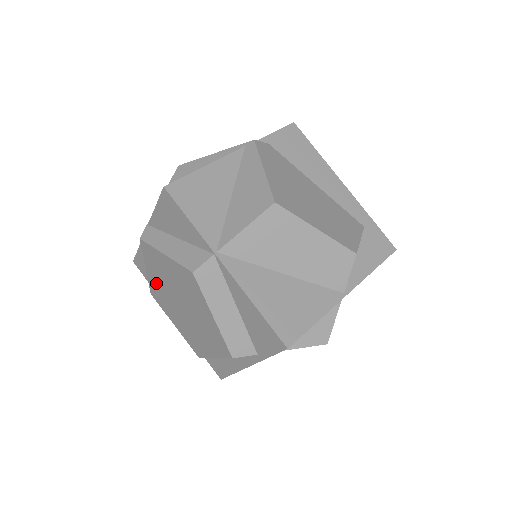
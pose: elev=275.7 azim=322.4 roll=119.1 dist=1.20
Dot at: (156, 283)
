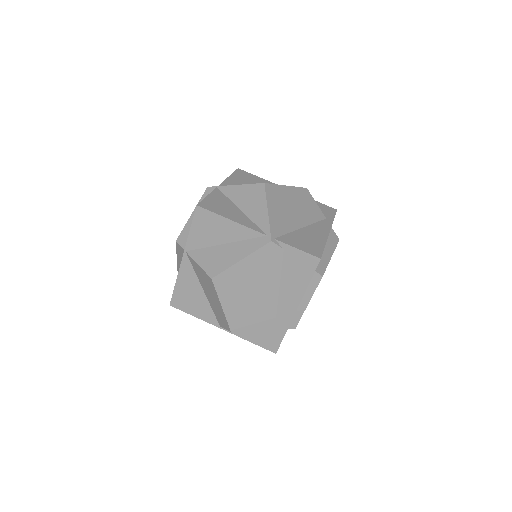
Dot at: occluded
